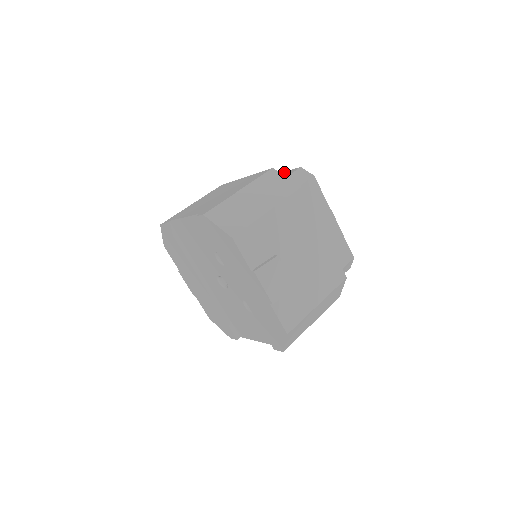
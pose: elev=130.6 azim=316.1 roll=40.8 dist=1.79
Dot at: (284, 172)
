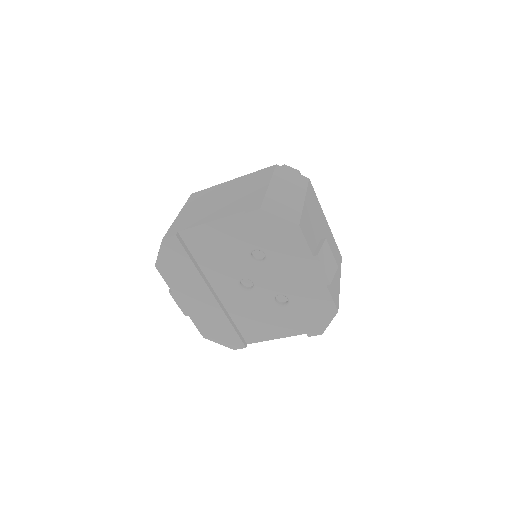
Dot at: occluded
